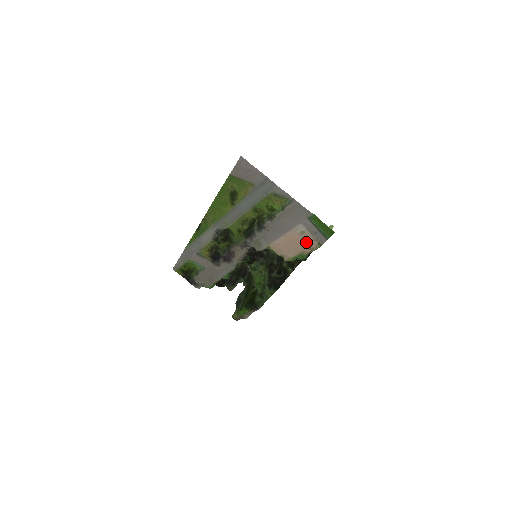
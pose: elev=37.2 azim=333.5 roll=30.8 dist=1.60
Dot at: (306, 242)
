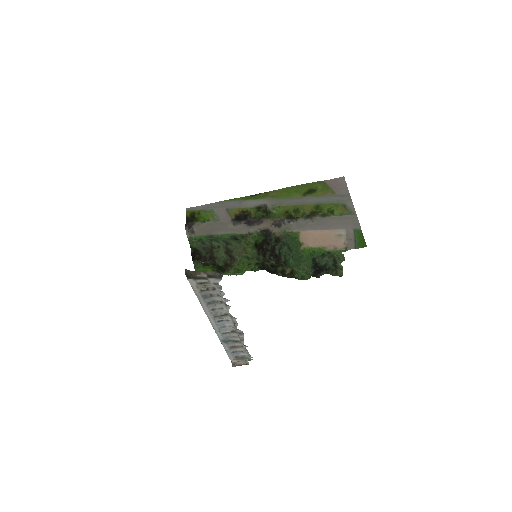
Dot at: (335, 243)
